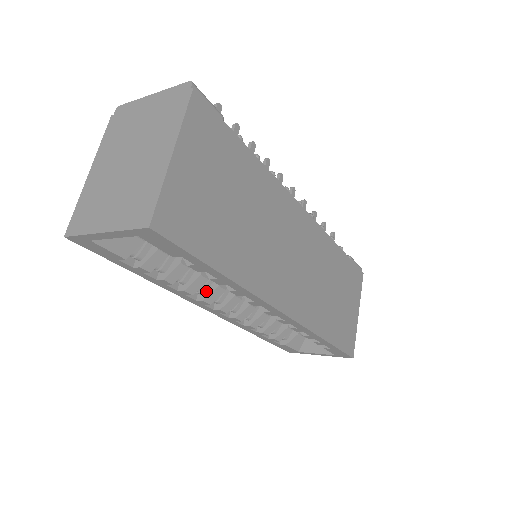
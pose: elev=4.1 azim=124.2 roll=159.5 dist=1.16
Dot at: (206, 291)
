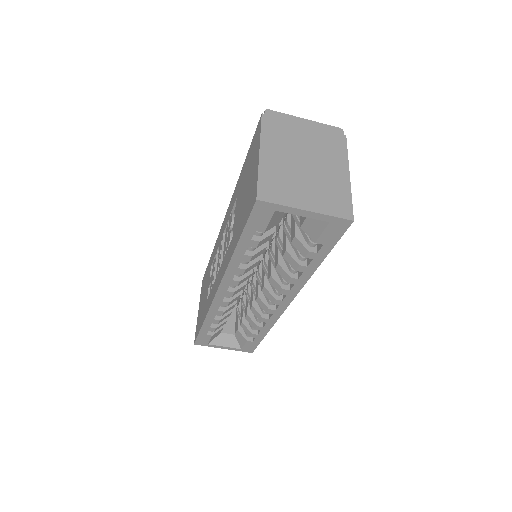
Dot at: occluded
